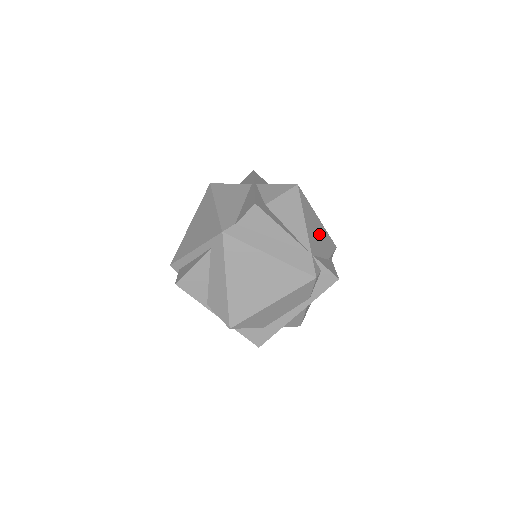
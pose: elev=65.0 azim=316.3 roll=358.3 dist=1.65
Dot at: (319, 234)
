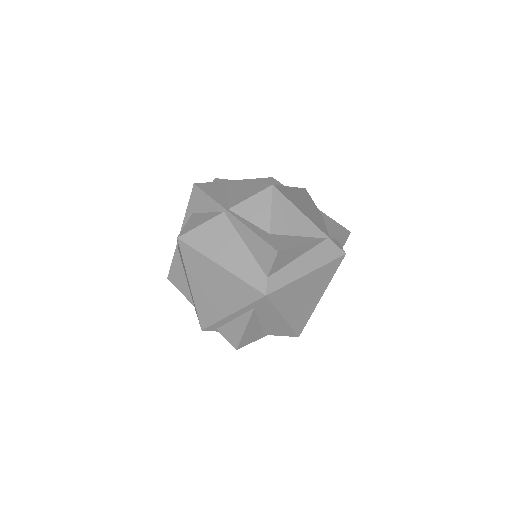
Dot at: (306, 204)
